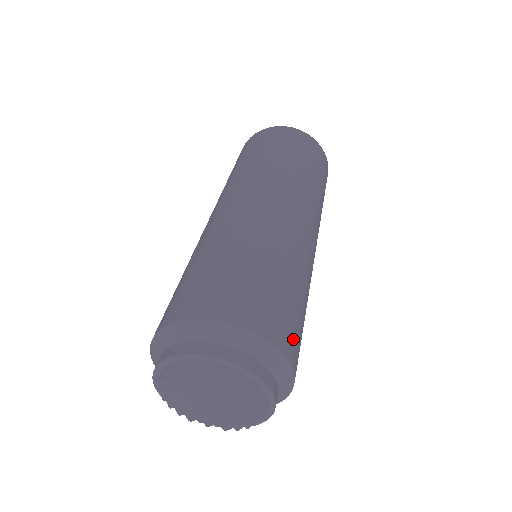
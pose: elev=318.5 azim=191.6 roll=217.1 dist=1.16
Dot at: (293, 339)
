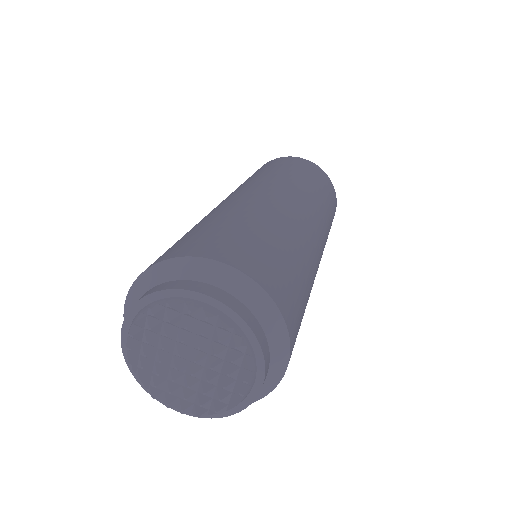
Dot at: occluded
